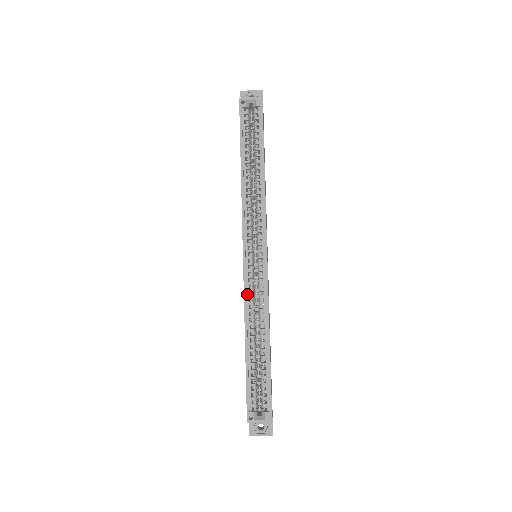
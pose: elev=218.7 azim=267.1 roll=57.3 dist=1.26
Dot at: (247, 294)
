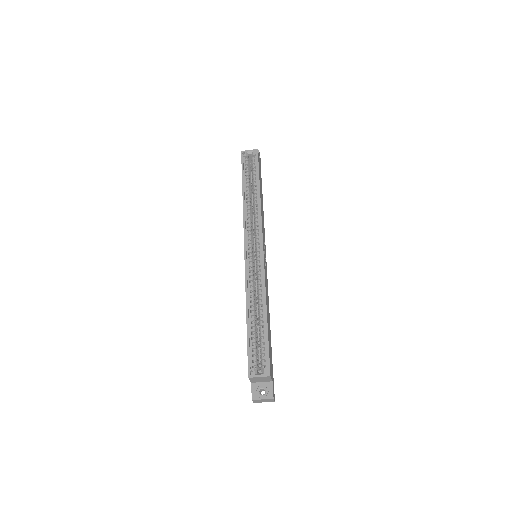
Dot at: (248, 277)
